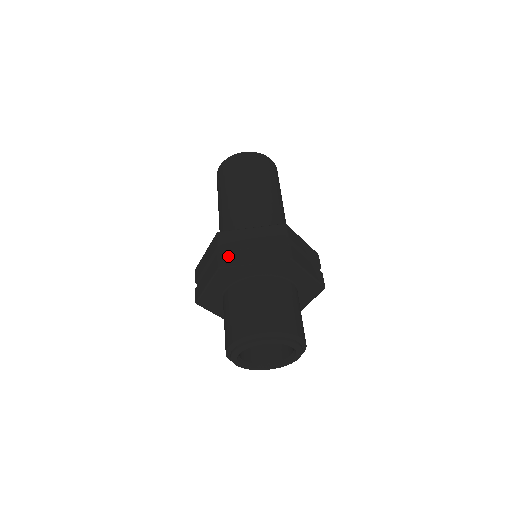
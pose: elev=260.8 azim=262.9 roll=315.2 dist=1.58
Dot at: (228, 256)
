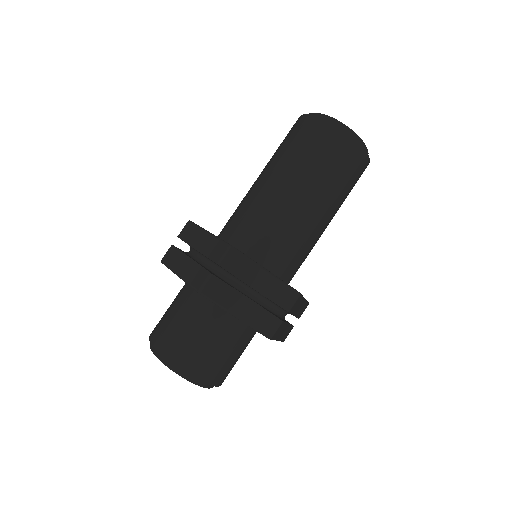
Dot at: (218, 287)
